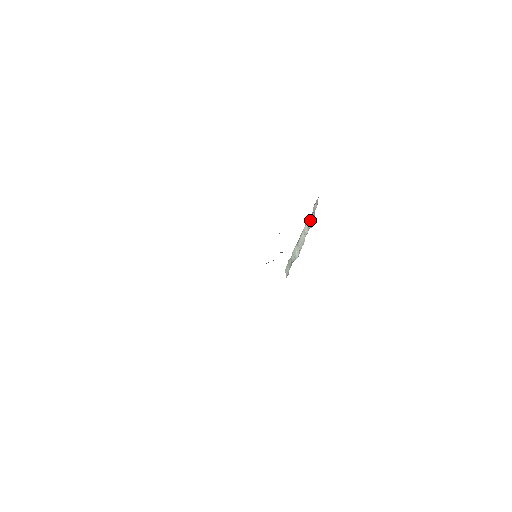
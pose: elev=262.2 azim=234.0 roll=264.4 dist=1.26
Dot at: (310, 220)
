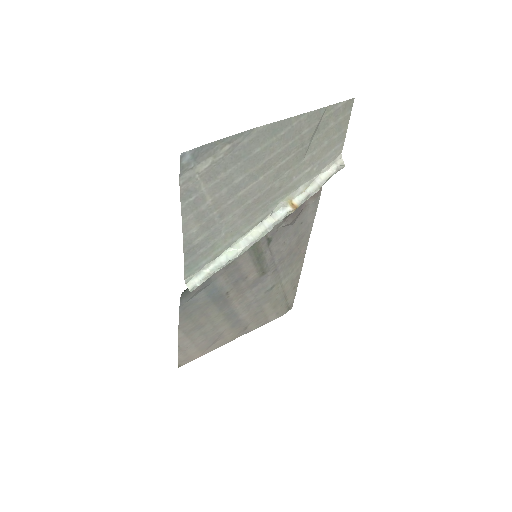
Dot at: (283, 204)
